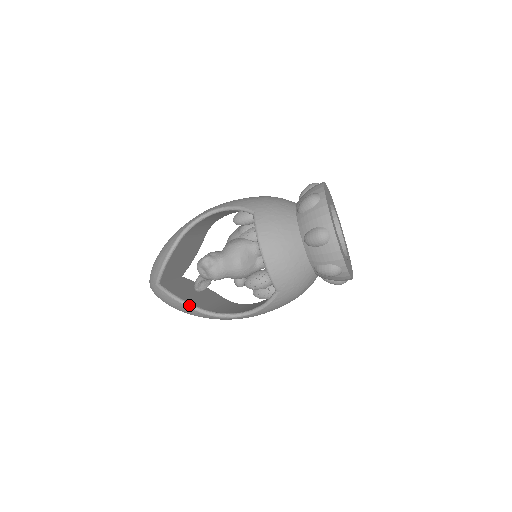
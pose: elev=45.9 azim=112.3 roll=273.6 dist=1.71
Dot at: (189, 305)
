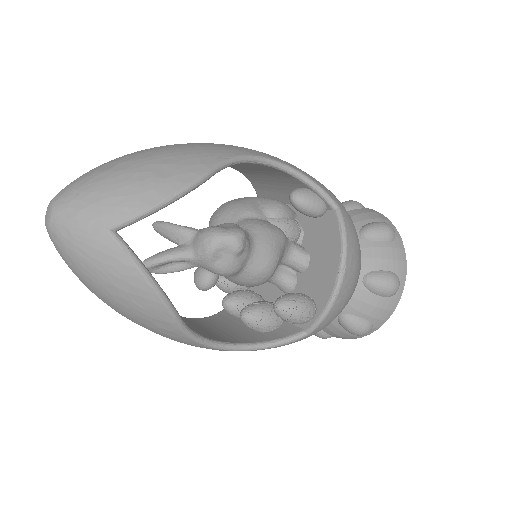
Dot at: (171, 304)
